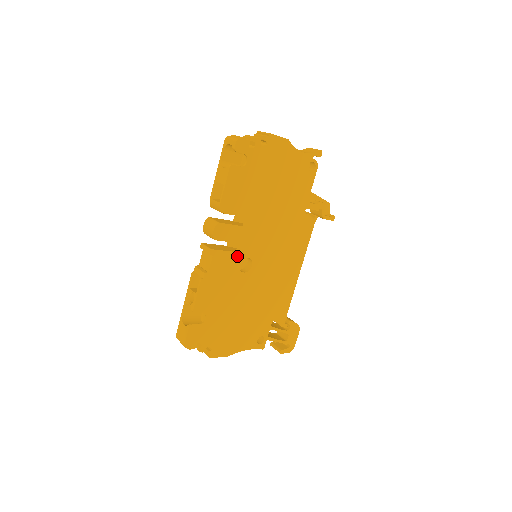
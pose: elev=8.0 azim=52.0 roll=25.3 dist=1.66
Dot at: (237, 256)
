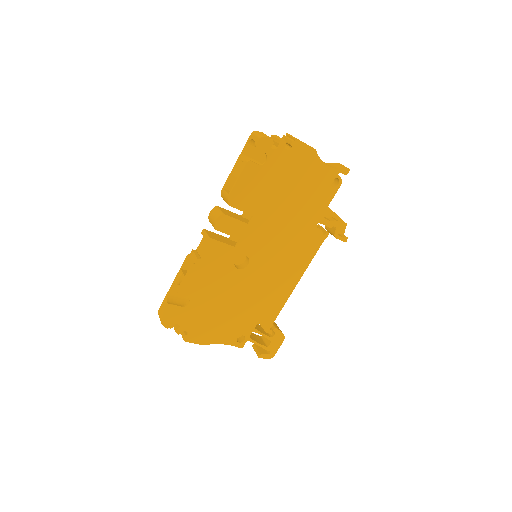
Dot at: (235, 251)
